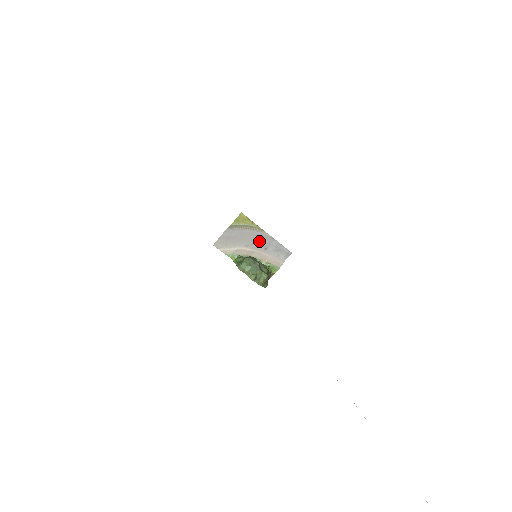
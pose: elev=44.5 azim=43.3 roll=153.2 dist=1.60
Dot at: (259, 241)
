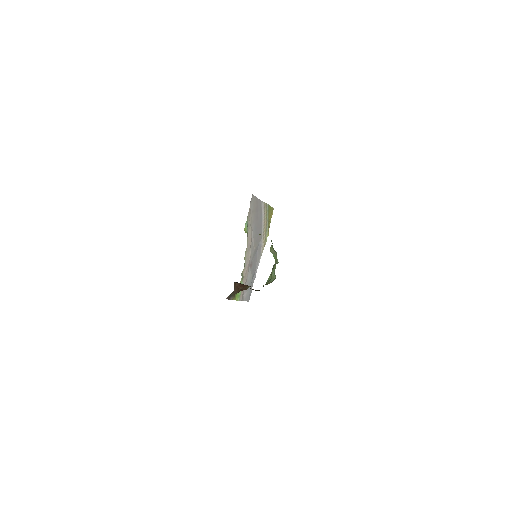
Dot at: (256, 251)
